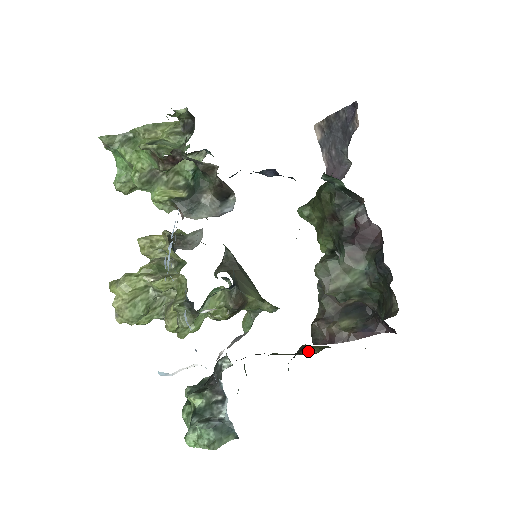
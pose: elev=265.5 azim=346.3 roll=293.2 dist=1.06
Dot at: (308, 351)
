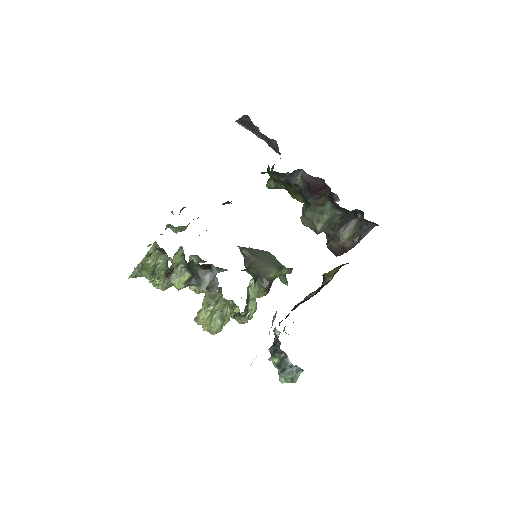
Dot at: (326, 280)
